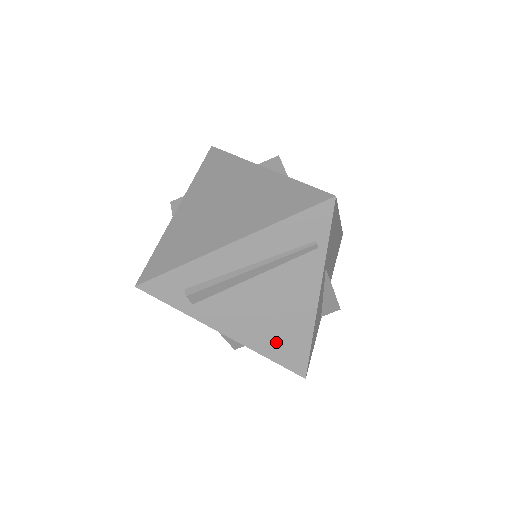
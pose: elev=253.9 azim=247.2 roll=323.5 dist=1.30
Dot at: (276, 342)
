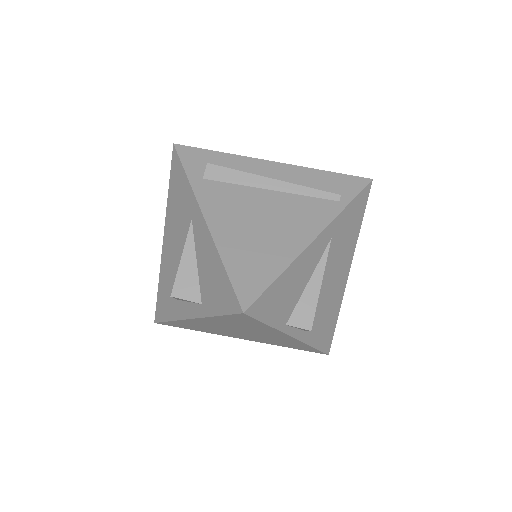
Dot at: (245, 252)
